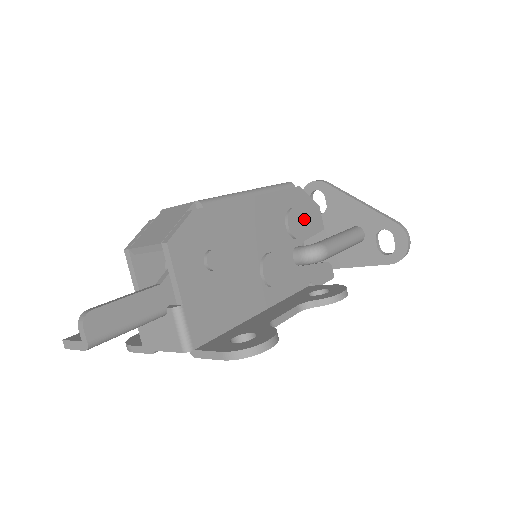
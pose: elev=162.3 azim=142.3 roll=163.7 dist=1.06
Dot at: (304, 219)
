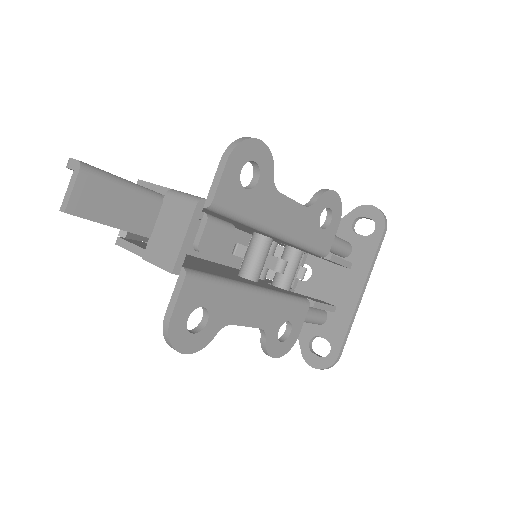
Dot at: occluded
